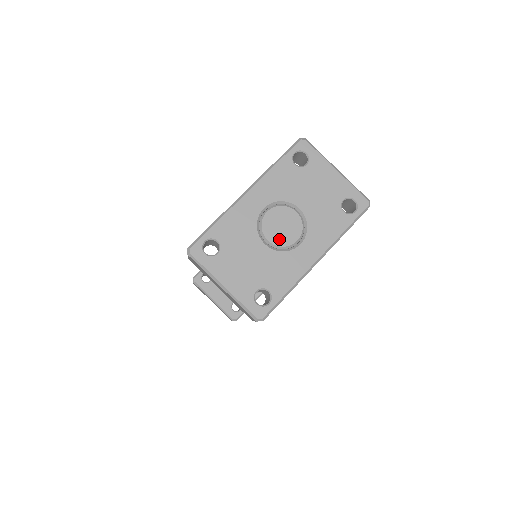
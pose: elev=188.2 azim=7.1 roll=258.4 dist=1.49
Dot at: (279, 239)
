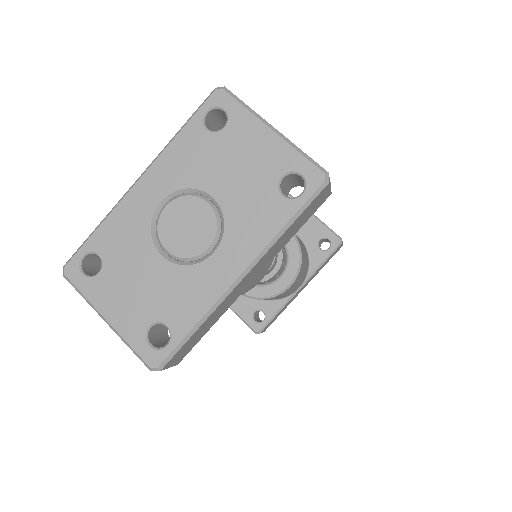
Dot at: (182, 247)
